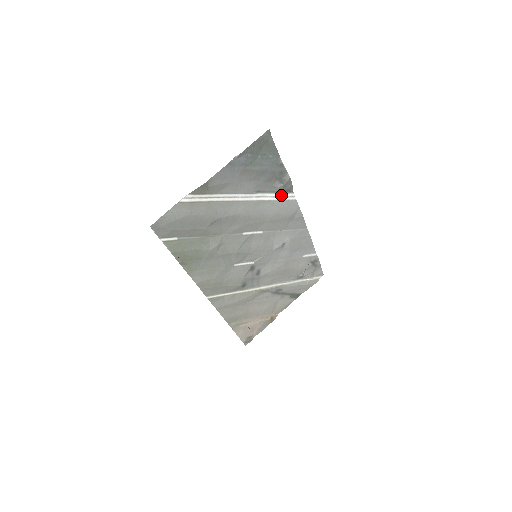
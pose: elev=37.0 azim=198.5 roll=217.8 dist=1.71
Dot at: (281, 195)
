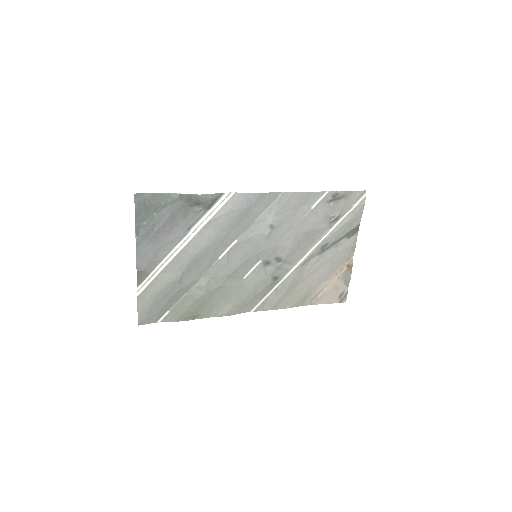
Dot at: (215, 206)
